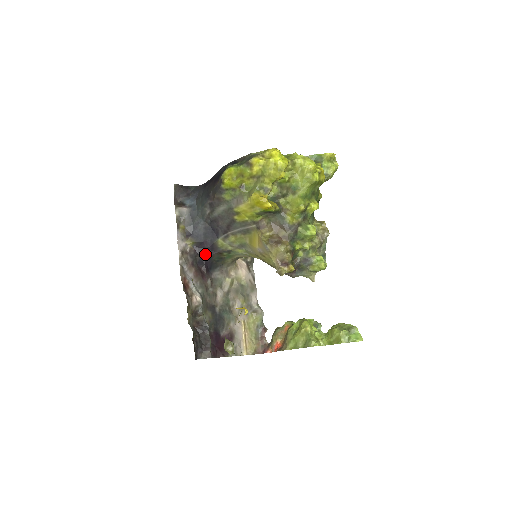
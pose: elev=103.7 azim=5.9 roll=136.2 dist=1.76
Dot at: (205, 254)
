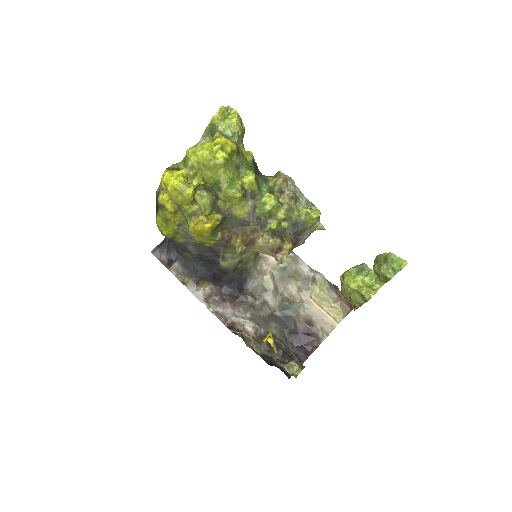
Dot at: (225, 282)
